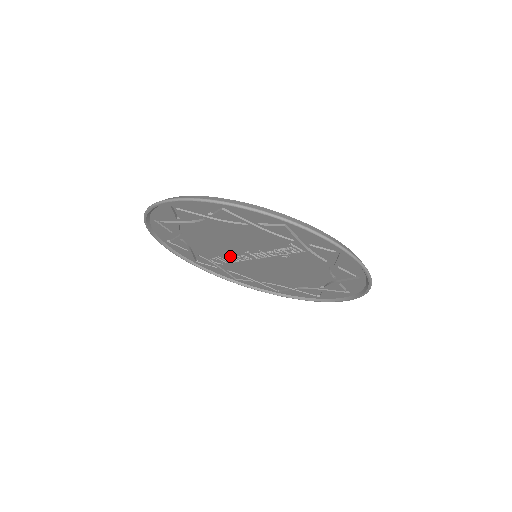
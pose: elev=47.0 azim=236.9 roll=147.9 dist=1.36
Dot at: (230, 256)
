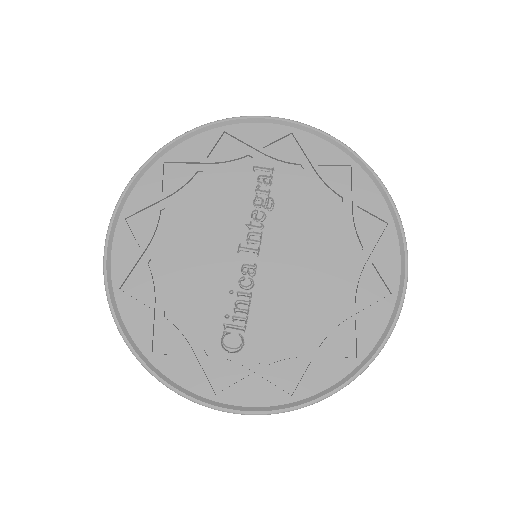
Dot at: (234, 293)
